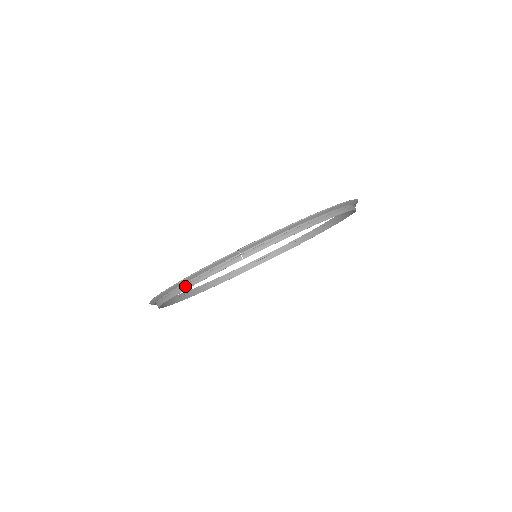
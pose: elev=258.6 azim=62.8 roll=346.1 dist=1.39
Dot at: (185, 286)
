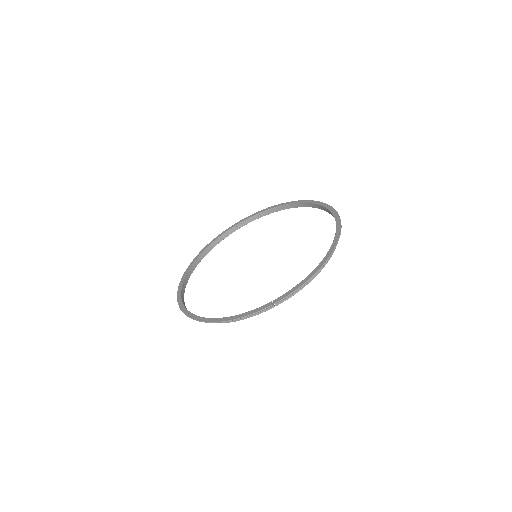
Dot at: (228, 321)
